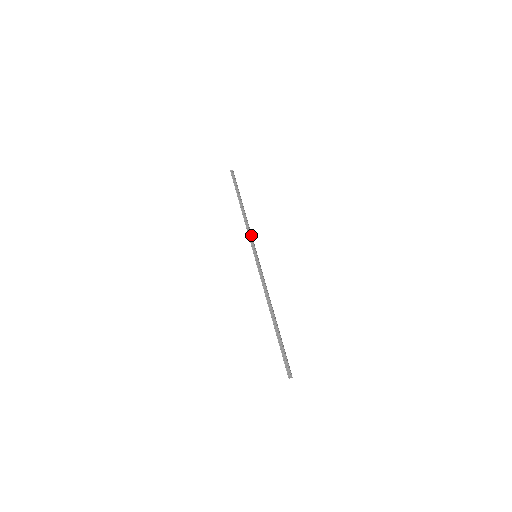
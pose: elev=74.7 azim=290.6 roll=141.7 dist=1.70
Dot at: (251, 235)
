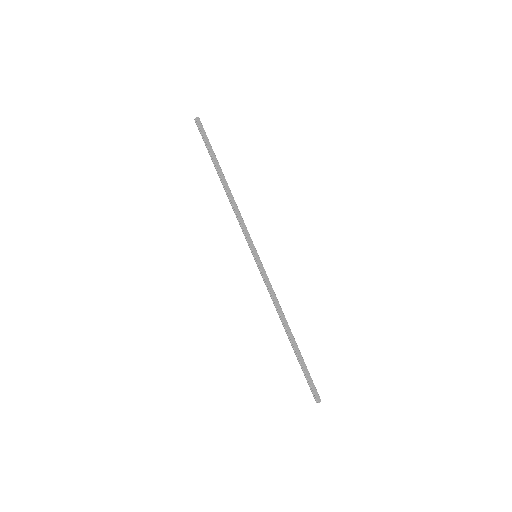
Dot at: (242, 228)
